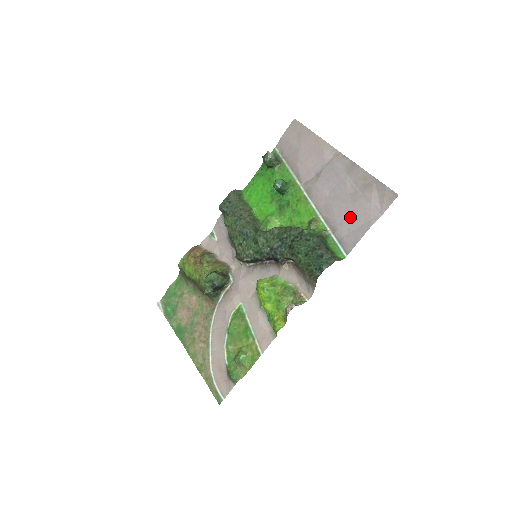
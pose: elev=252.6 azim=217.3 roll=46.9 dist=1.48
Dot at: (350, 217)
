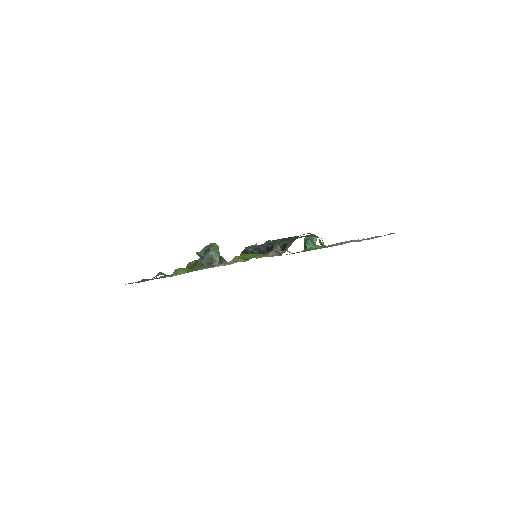
Dot at: occluded
